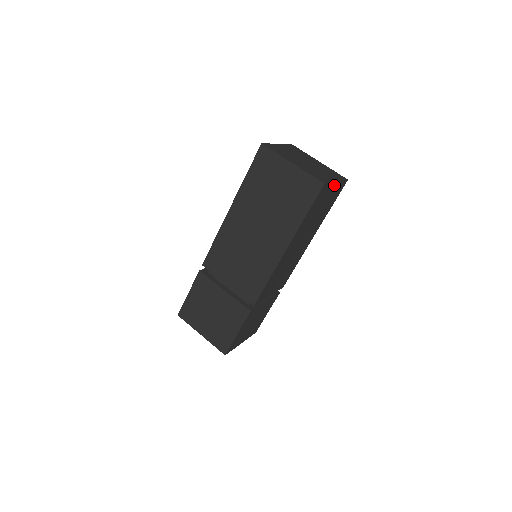
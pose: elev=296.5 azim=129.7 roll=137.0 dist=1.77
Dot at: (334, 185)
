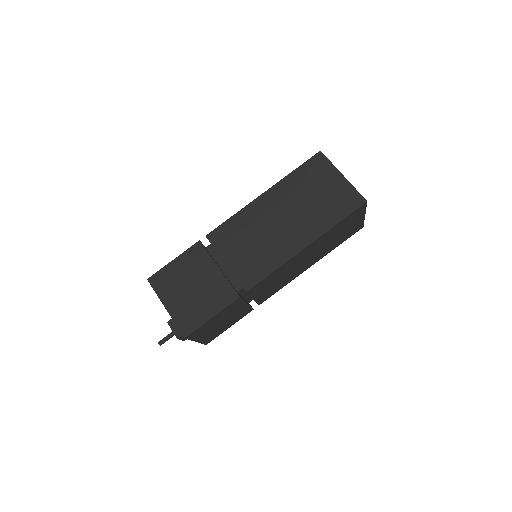
Dot at: (362, 217)
